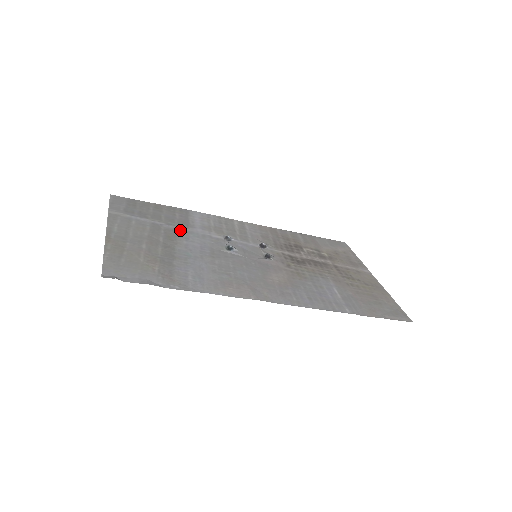
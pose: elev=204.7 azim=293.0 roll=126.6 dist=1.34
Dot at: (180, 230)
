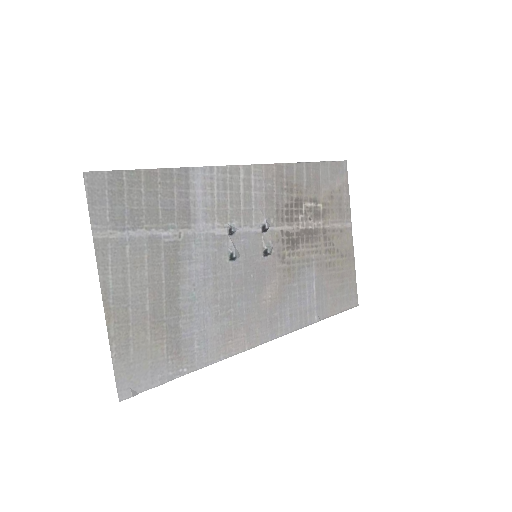
Dot at: (181, 240)
